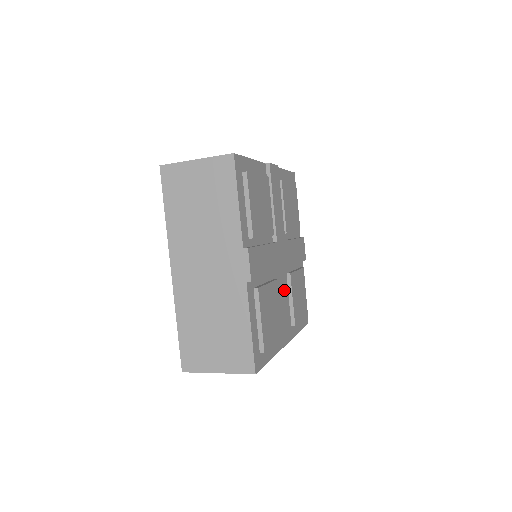
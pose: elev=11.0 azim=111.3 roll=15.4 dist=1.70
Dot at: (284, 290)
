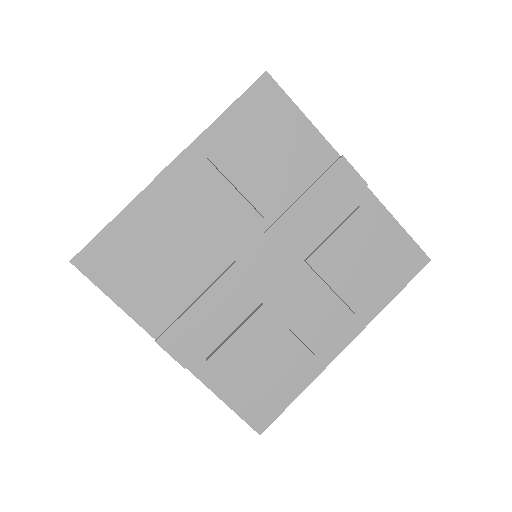
Dot at: (306, 288)
